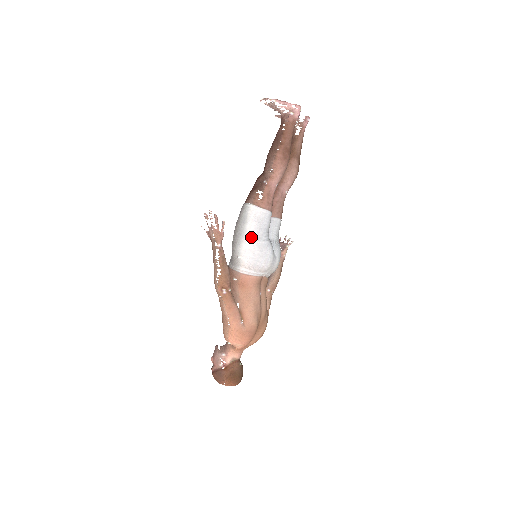
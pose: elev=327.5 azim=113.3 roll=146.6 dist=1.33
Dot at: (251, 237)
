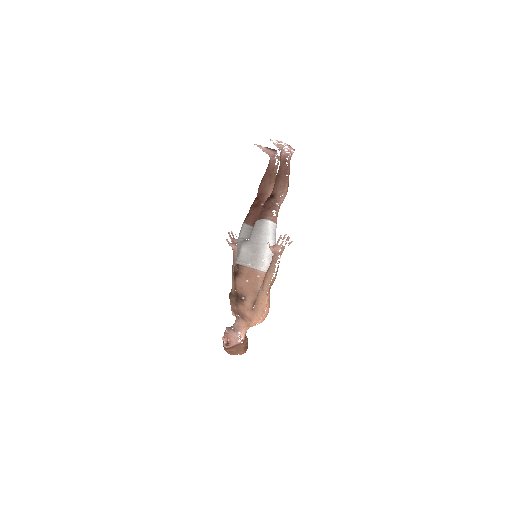
Dot at: occluded
